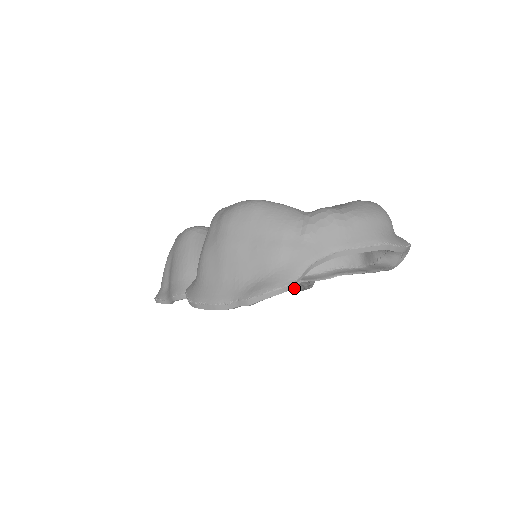
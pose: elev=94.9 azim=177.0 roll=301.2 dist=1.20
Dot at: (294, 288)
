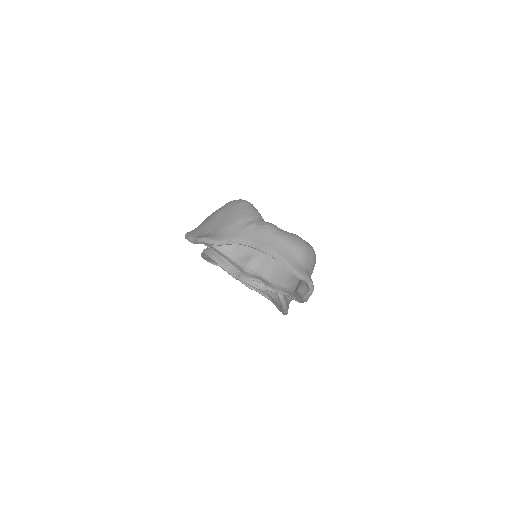
Dot at: (282, 310)
